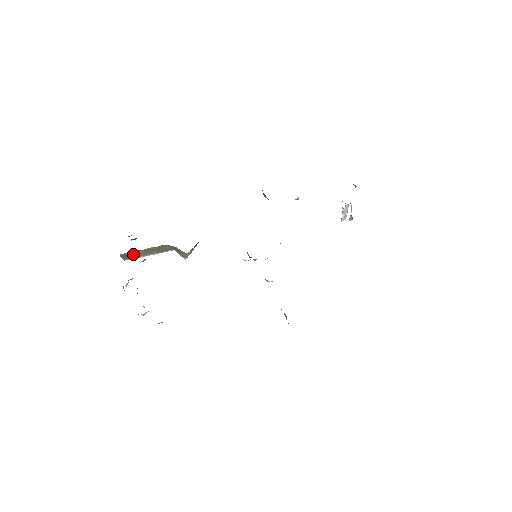
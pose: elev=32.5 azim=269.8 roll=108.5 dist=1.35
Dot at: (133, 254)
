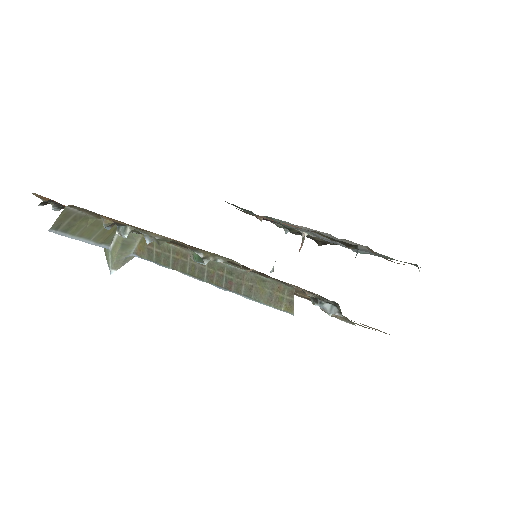
Dot at: (75, 221)
